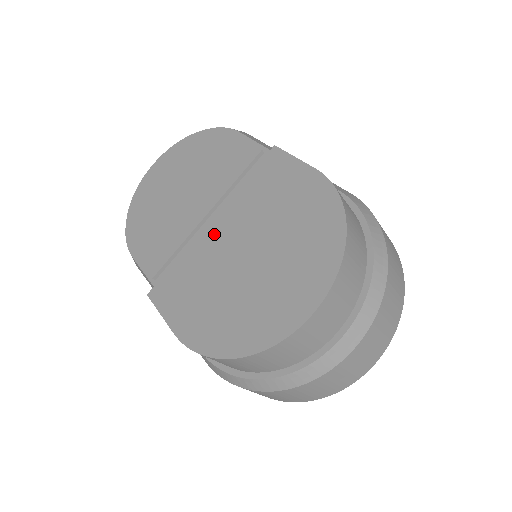
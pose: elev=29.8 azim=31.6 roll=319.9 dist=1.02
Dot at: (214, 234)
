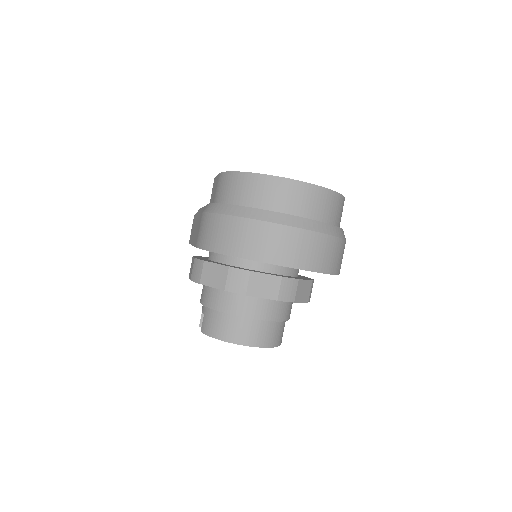
Dot at: occluded
